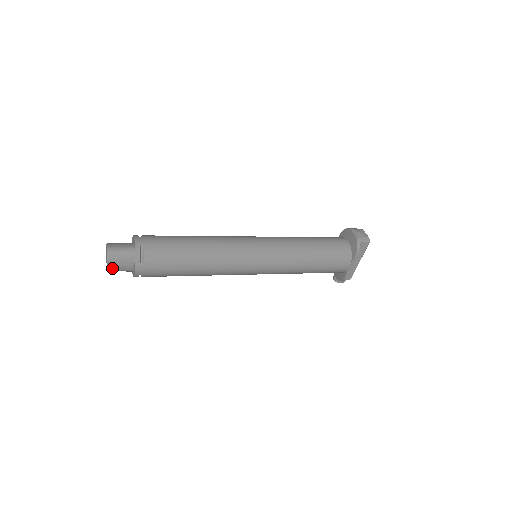
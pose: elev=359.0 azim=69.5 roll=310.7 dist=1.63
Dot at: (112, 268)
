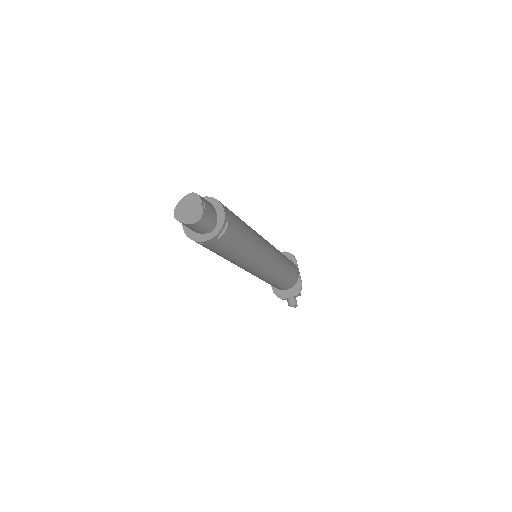
Dot at: (205, 211)
